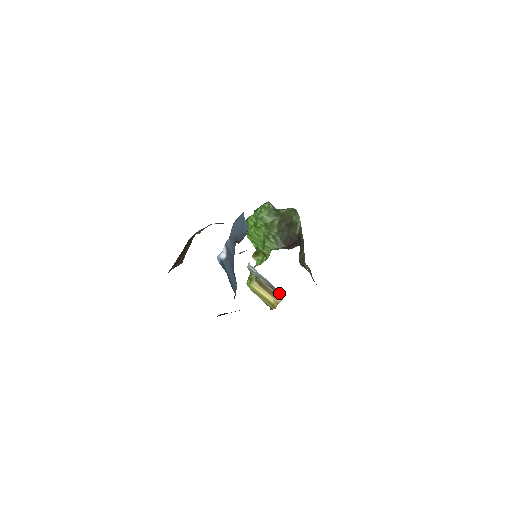
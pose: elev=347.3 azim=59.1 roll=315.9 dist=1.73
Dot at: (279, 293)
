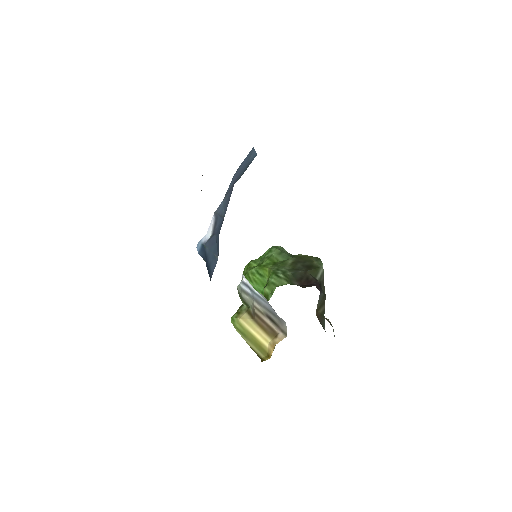
Dot at: (281, 325)
